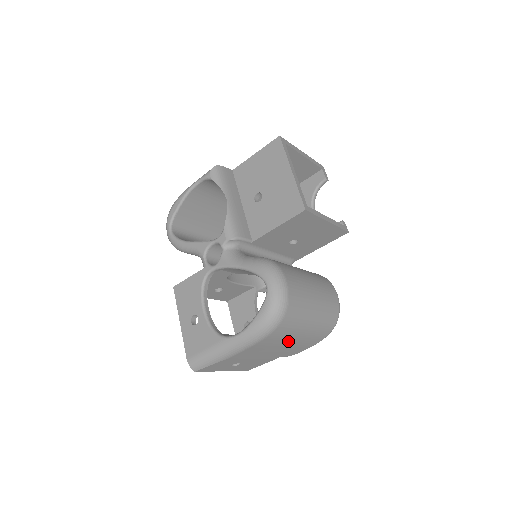
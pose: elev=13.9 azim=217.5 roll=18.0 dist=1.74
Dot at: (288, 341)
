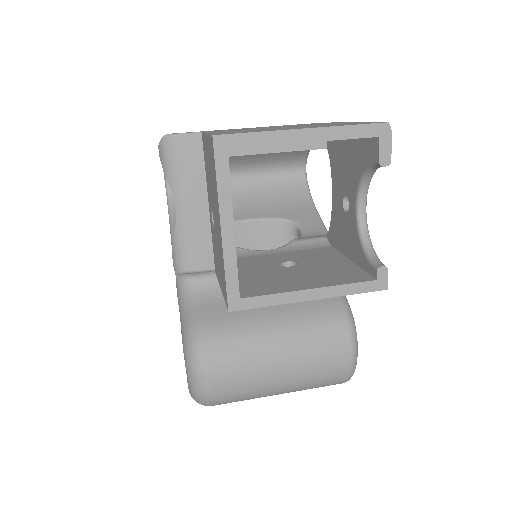
Dot at: occluded
